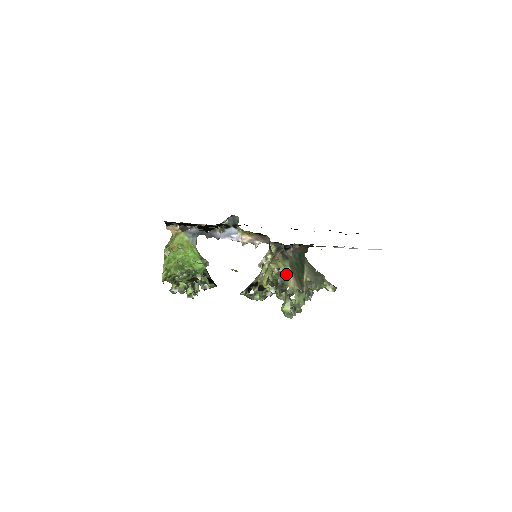
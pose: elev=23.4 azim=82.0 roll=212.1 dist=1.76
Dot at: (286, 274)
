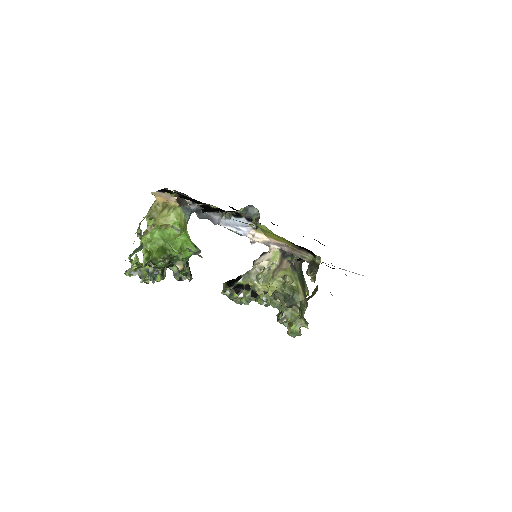
Dot at: (298, 290)
